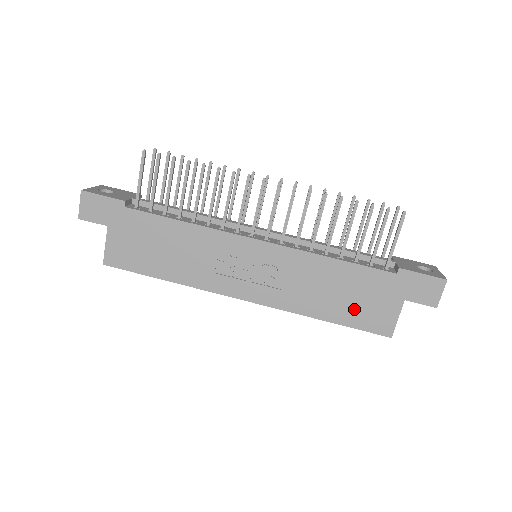
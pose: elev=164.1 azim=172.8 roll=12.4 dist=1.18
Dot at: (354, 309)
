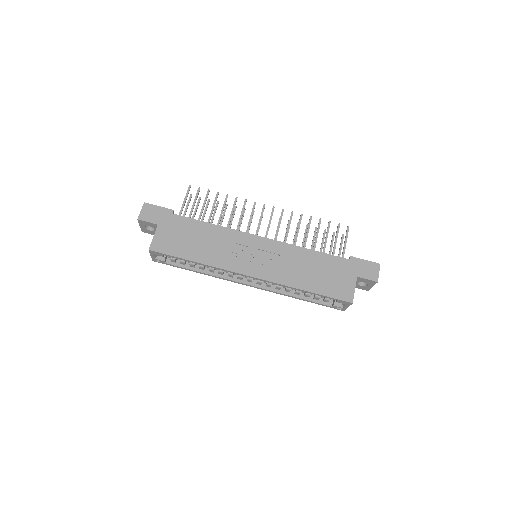
Dot at: (326, 283)
